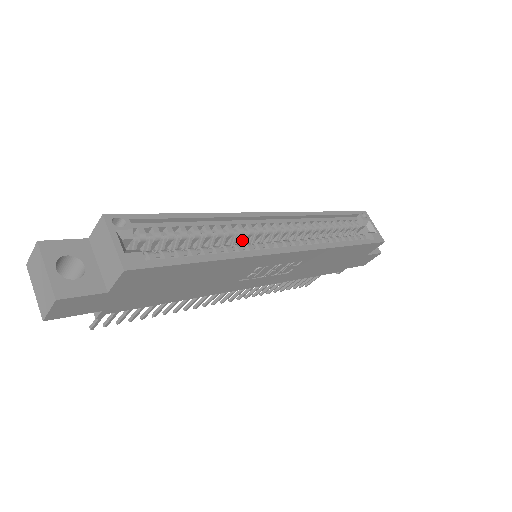
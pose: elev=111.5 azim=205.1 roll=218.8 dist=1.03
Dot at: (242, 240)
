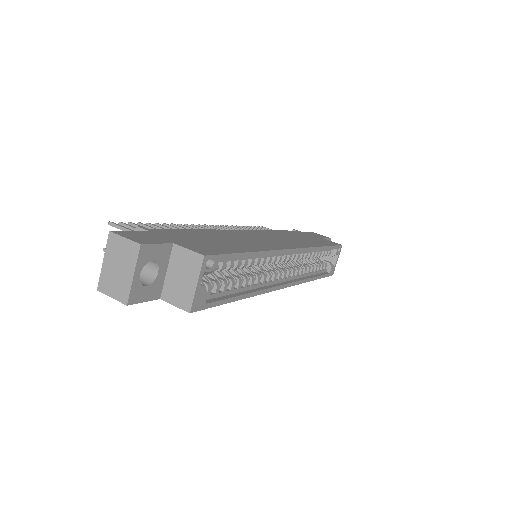
Dot at: occluded
